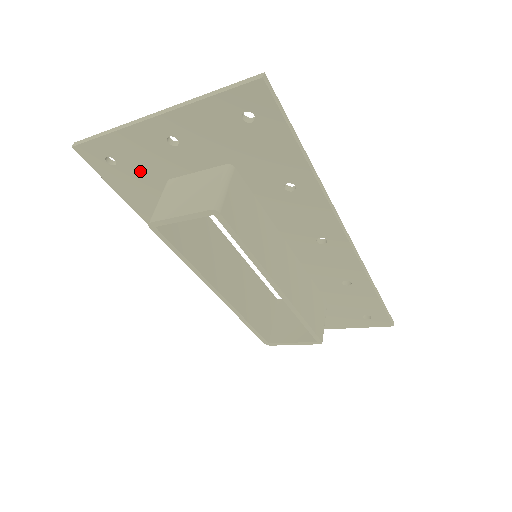
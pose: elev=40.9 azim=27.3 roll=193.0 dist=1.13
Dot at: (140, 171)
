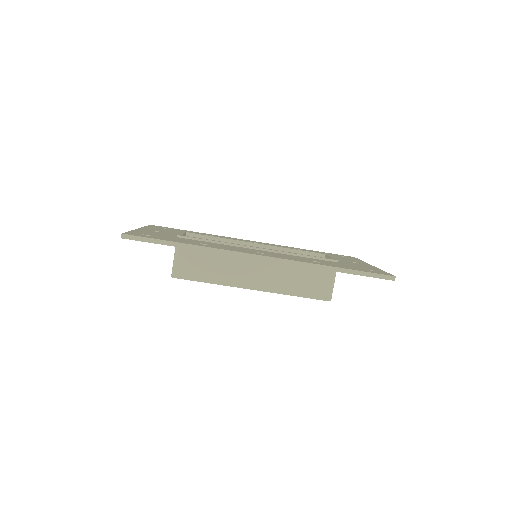
Dot at: occluded
